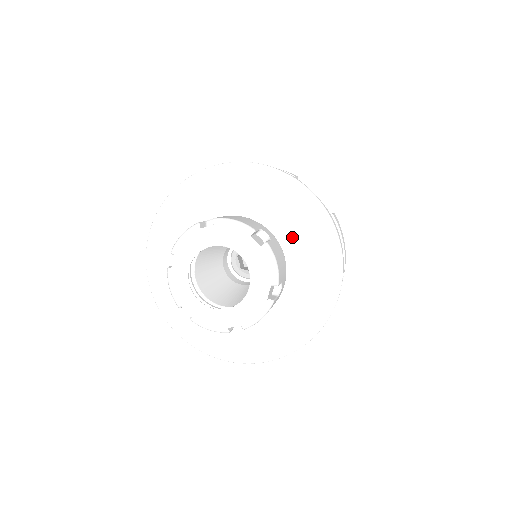
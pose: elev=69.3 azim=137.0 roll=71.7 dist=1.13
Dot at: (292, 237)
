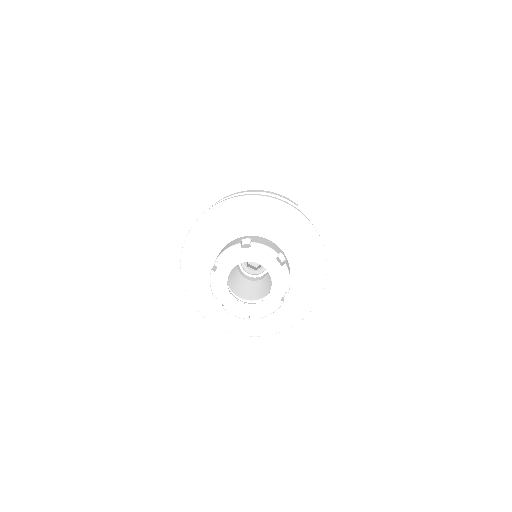
Dot at: (295, 255)
